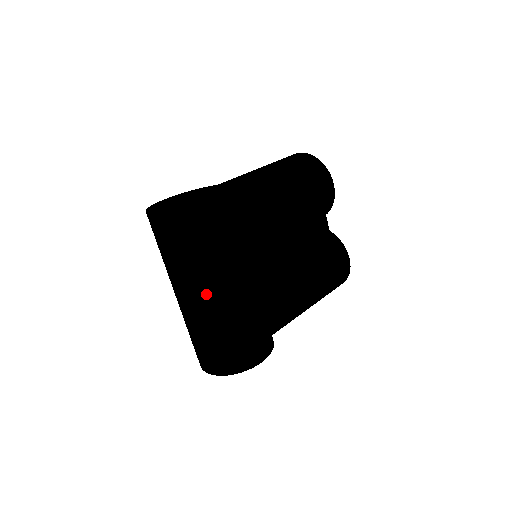
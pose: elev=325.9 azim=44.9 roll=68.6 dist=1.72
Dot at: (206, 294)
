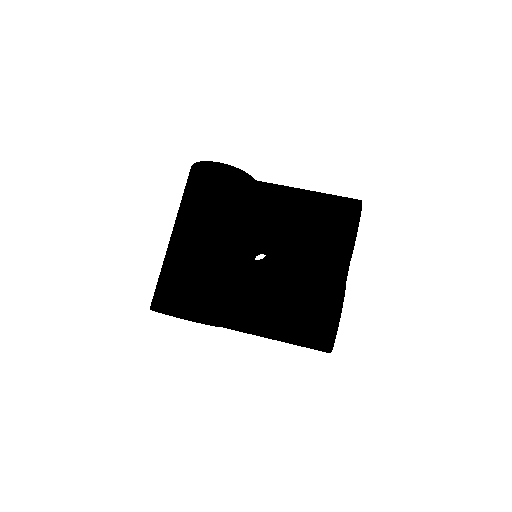
Dot at: (176, 231)
